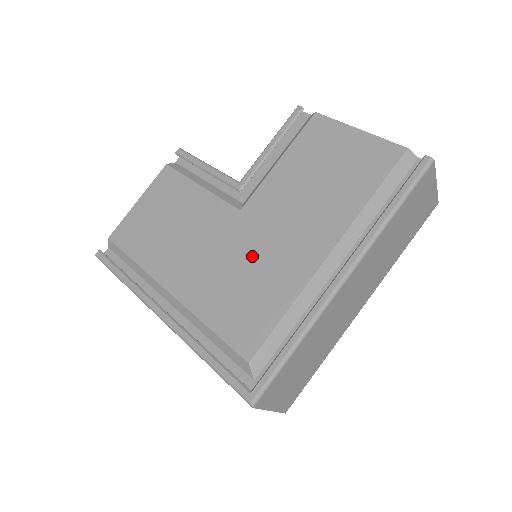
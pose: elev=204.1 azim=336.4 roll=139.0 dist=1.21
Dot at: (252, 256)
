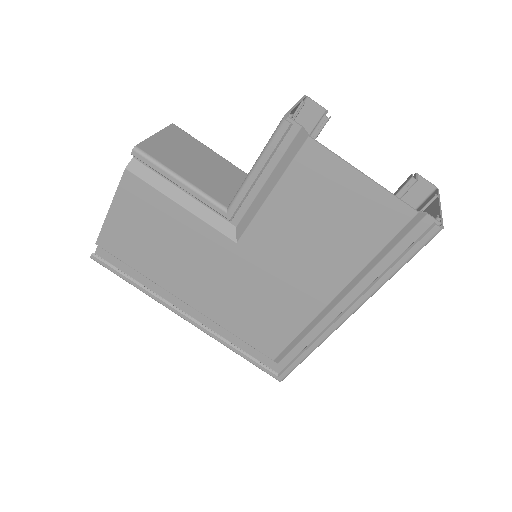
Dot at: (259, 288)
